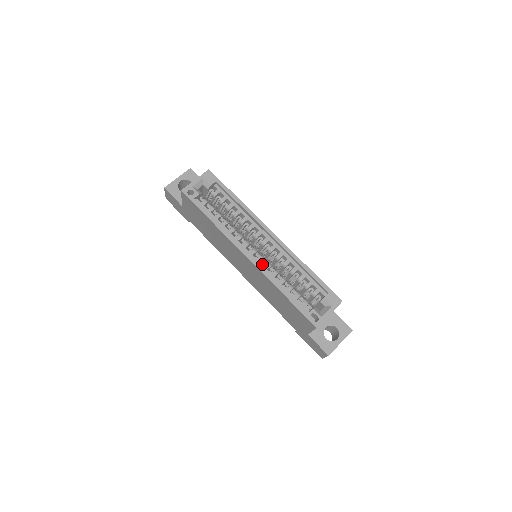
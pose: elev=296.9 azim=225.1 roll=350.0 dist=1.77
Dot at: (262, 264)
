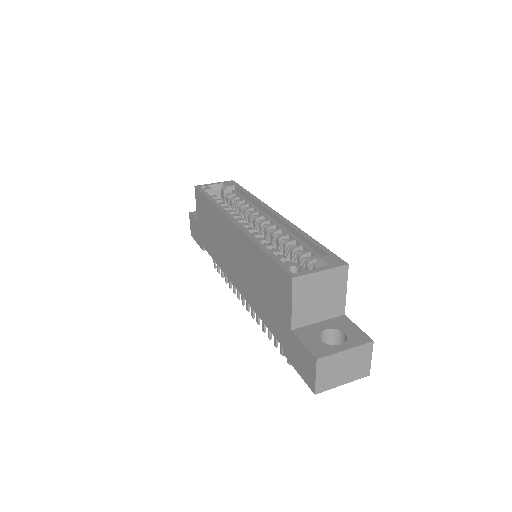
Dot at: occluded
